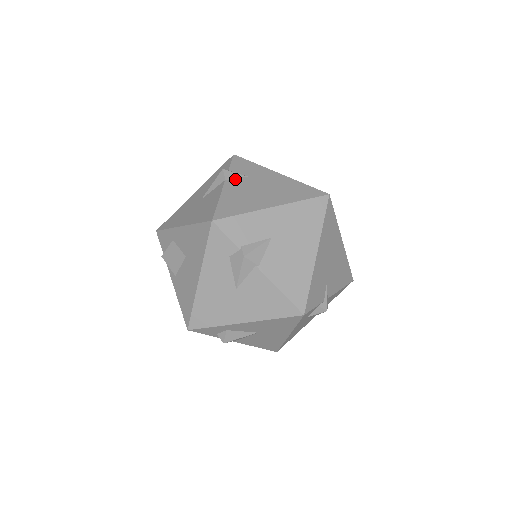
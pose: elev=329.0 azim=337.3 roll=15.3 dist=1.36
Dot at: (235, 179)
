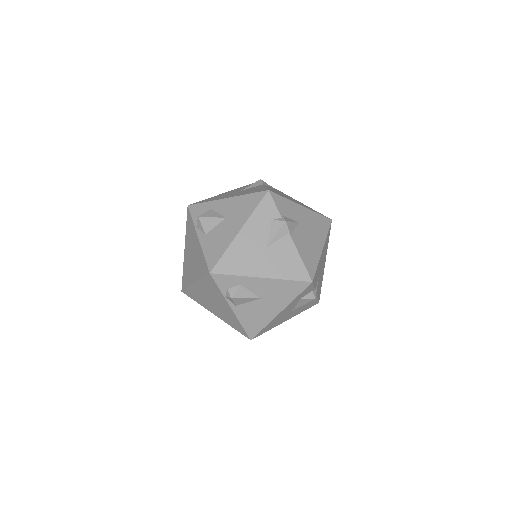
Dot at: (270, 187)
